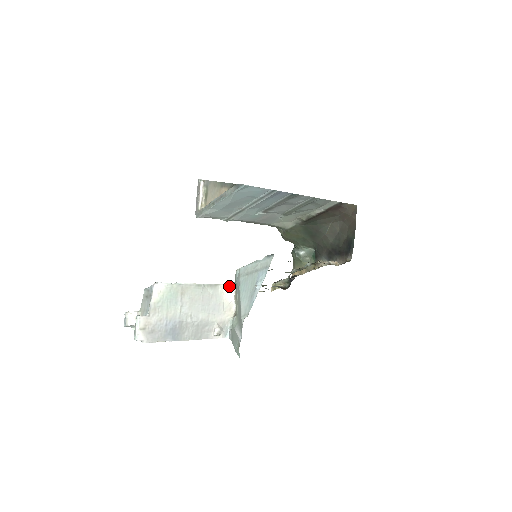
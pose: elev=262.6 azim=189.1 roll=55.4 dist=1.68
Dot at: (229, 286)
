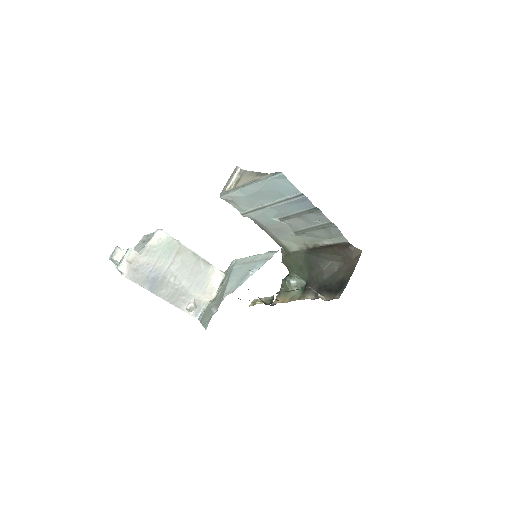
Dot at: (220, 272)
